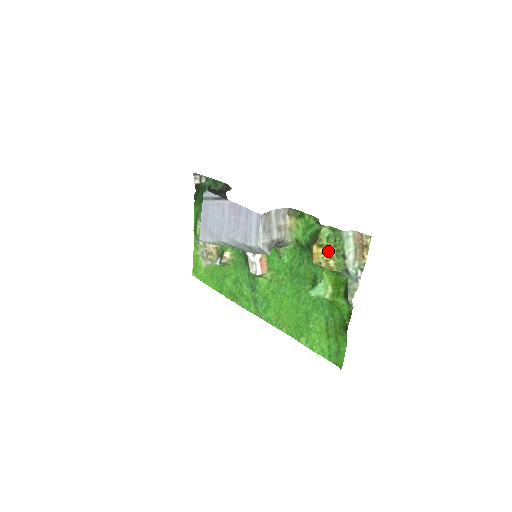
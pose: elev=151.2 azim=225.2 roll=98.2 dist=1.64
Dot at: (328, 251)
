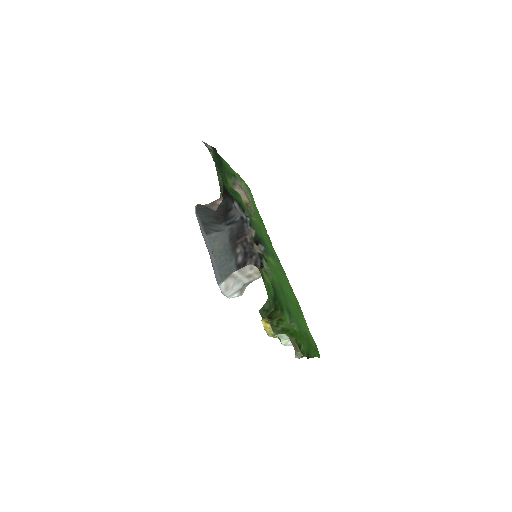
Dot at: occluded
